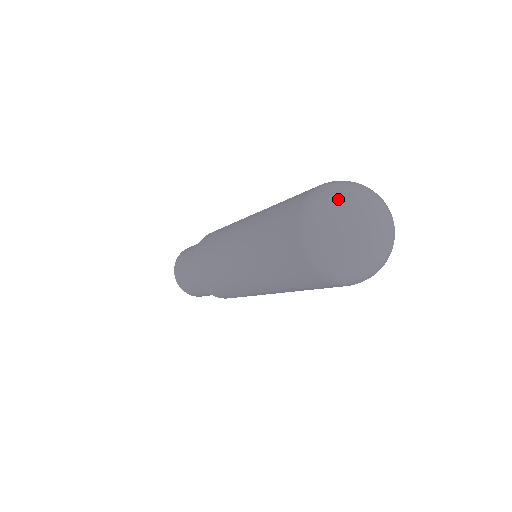
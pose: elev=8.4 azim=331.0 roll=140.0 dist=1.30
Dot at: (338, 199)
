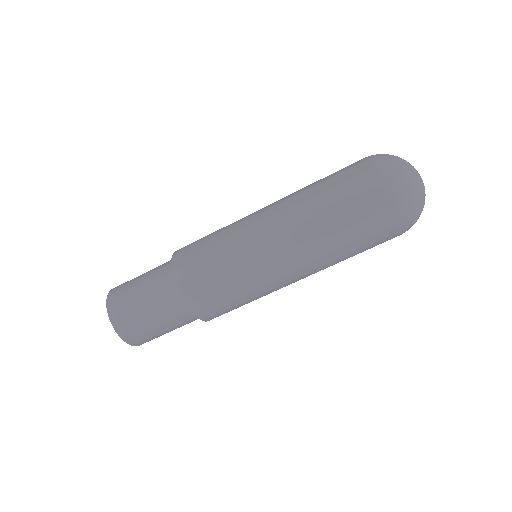
Dot at: (396, 156)
